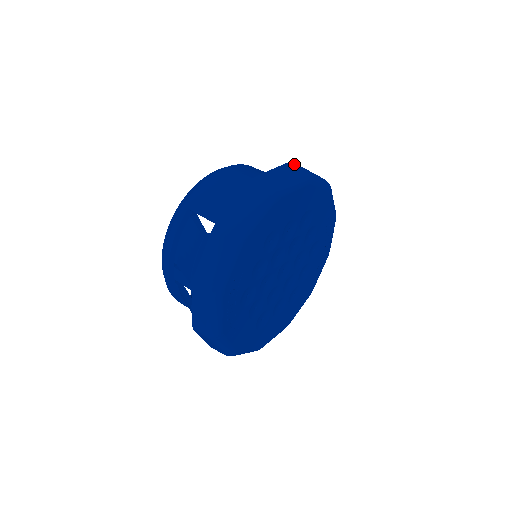
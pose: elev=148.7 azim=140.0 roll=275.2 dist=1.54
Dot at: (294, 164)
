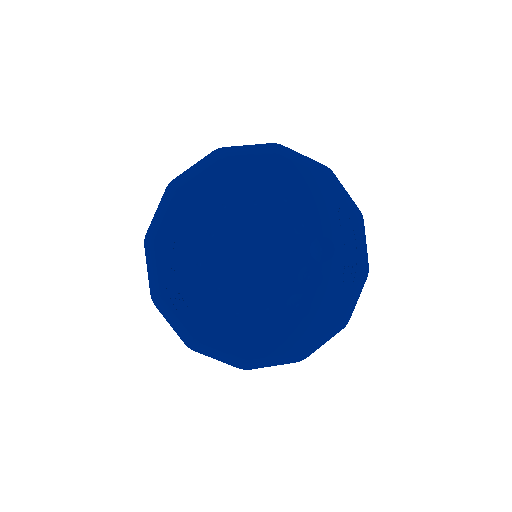
Dot at: occluded
